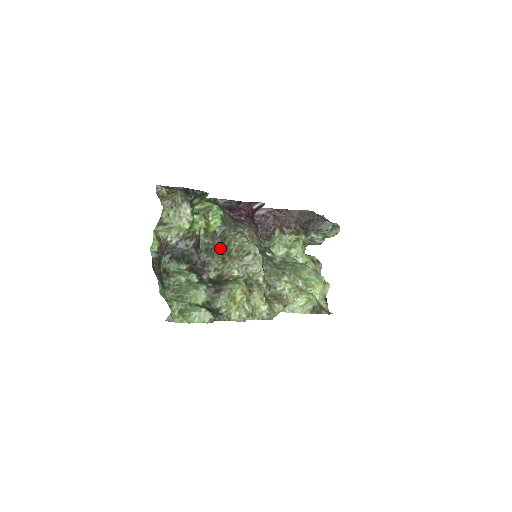
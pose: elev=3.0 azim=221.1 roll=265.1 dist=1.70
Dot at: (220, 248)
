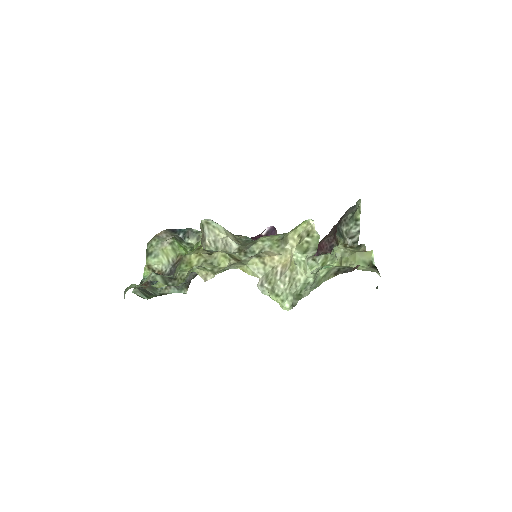
Dot at: occluded
